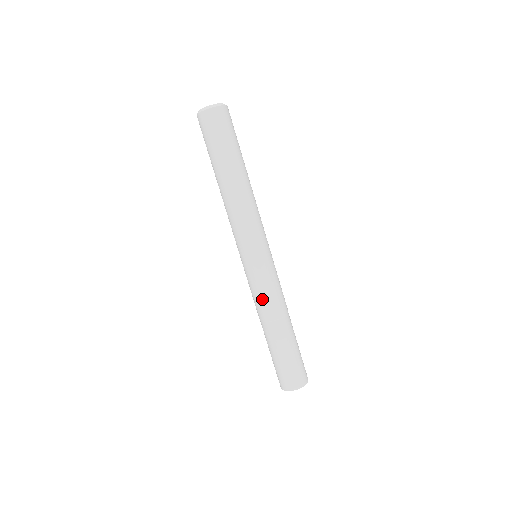
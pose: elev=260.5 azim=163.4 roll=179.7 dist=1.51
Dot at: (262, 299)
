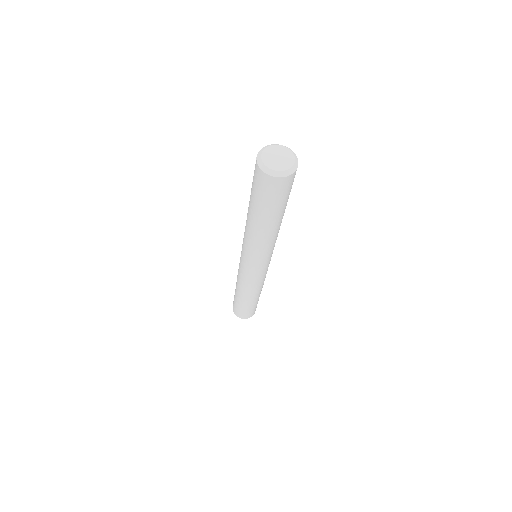
Dot at: (255, 286)
